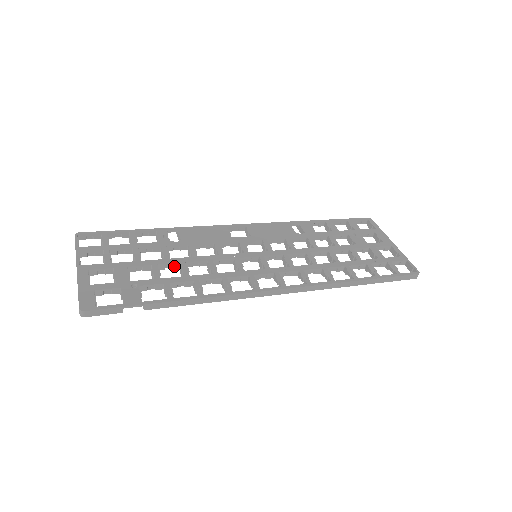
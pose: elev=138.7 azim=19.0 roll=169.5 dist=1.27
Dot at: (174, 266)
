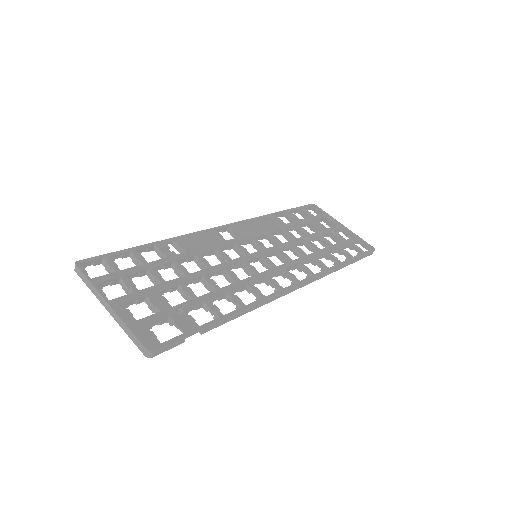
Dot at: (196, 281)
